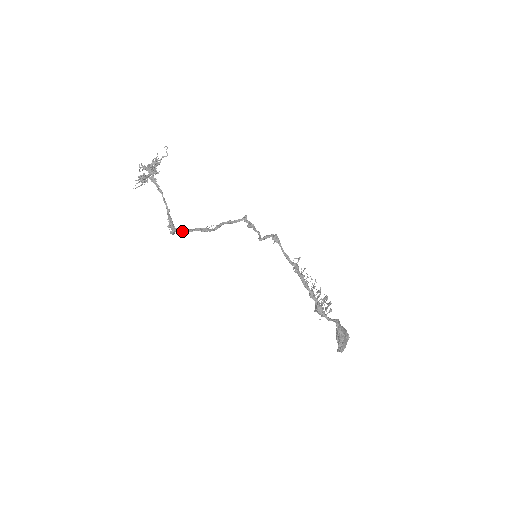
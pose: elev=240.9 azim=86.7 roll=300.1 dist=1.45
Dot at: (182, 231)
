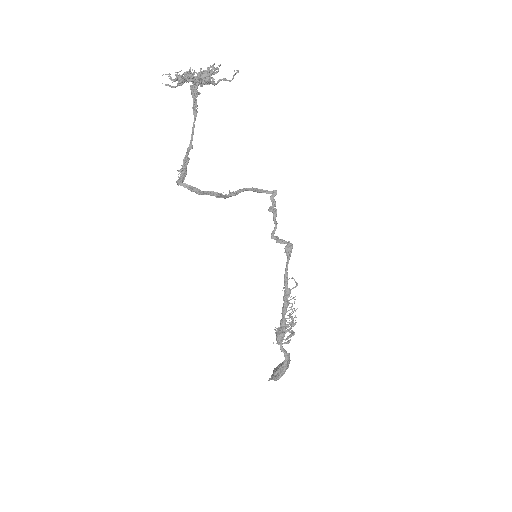
Dot at: (192, 191)
